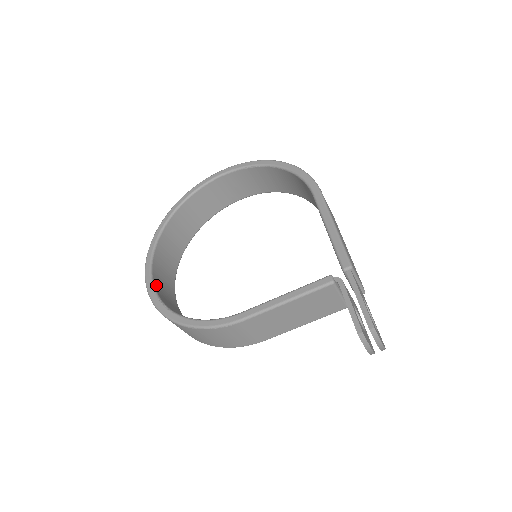
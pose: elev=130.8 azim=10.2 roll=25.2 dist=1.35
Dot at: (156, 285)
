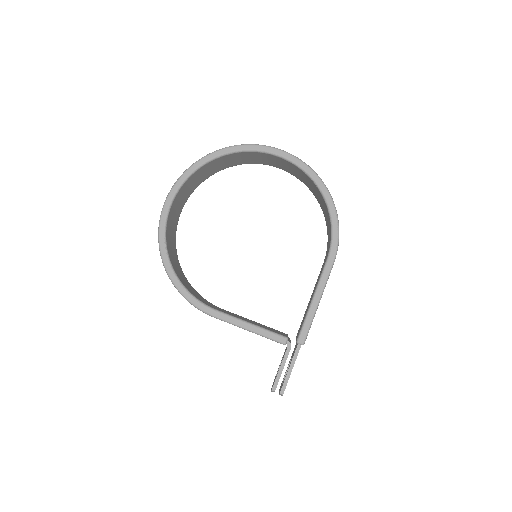
Dot at: (169, 218)
